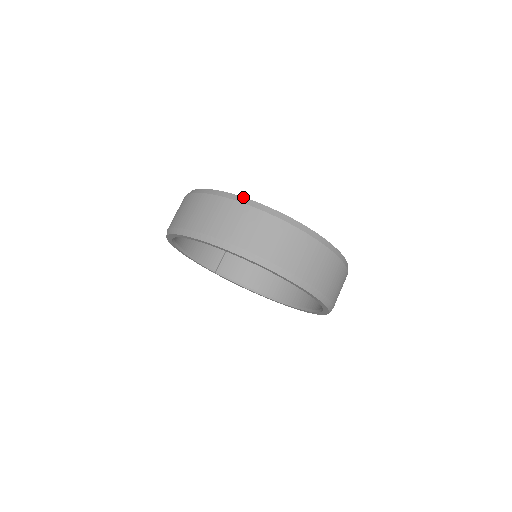
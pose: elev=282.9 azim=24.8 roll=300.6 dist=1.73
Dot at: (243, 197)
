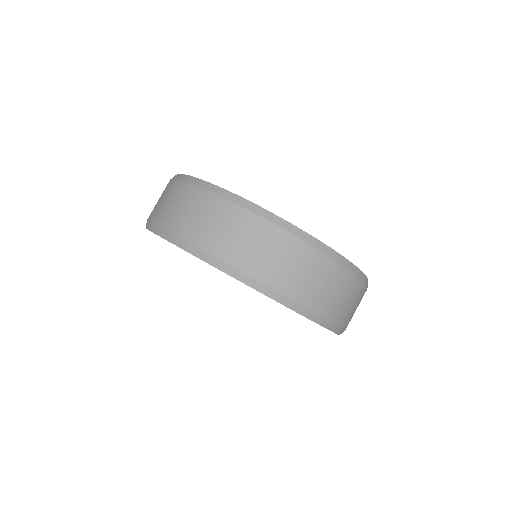
Dot at: (246, 199)
